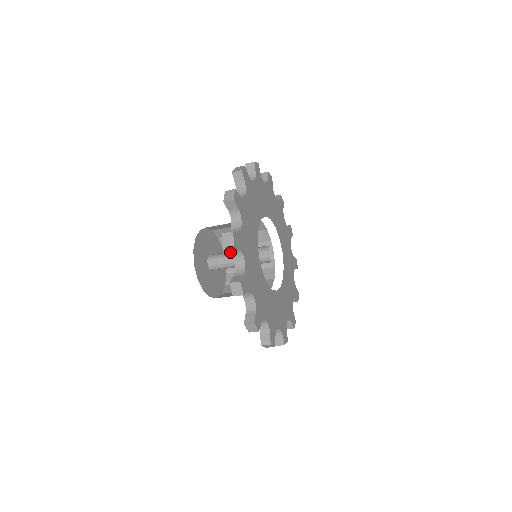
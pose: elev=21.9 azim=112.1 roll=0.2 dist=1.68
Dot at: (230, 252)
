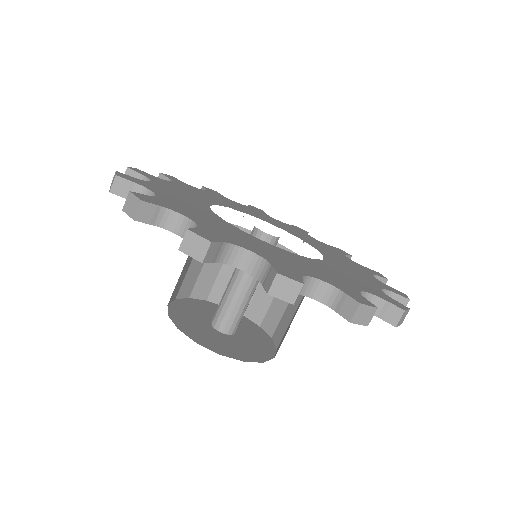
Dot at: occluded
